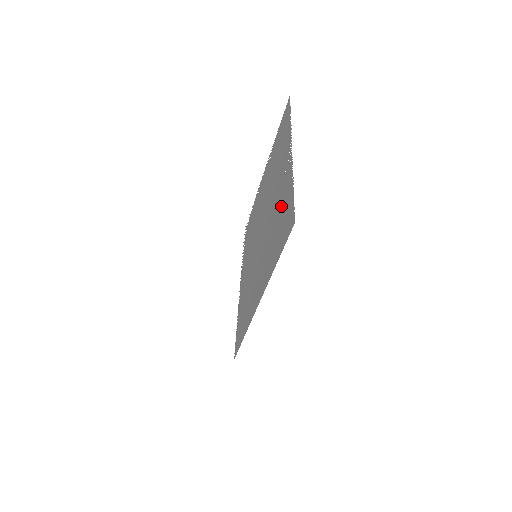
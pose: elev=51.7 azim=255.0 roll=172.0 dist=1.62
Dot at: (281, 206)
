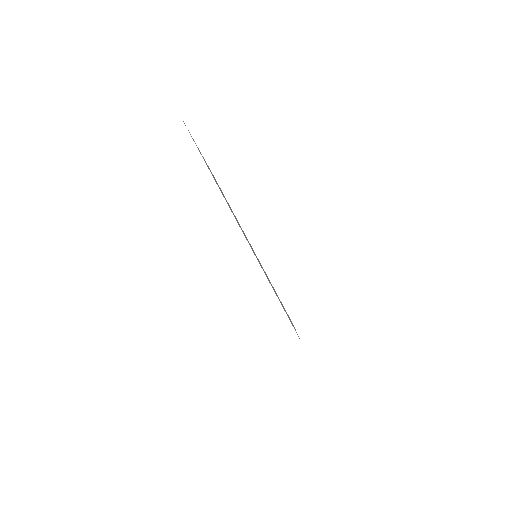
Dot at: occluded
